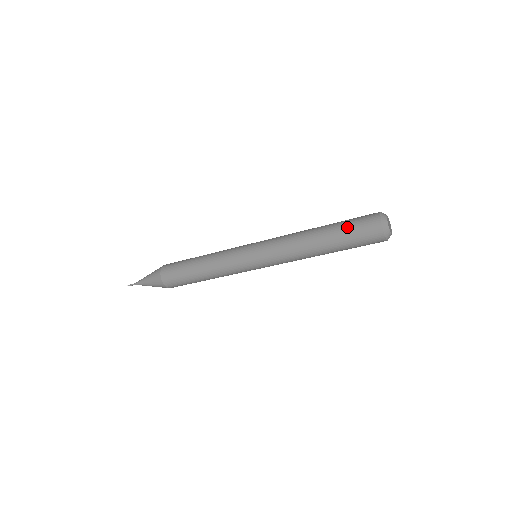
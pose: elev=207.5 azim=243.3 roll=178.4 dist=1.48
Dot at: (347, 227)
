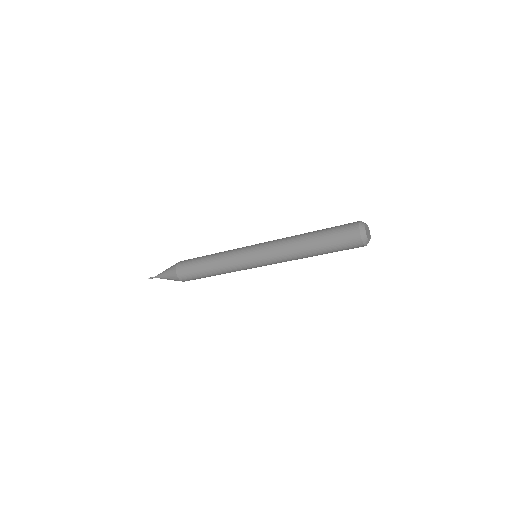
Dot at: (333, 246)
